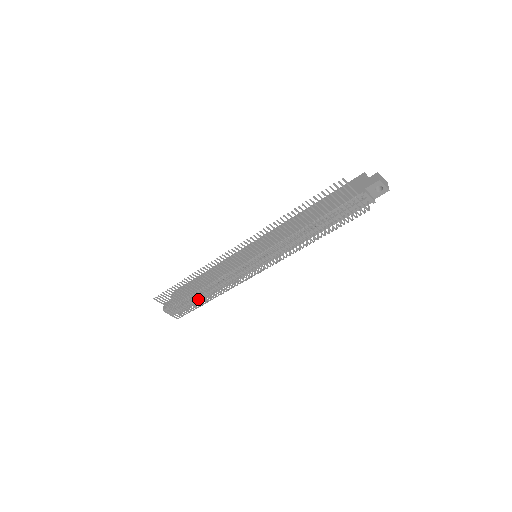
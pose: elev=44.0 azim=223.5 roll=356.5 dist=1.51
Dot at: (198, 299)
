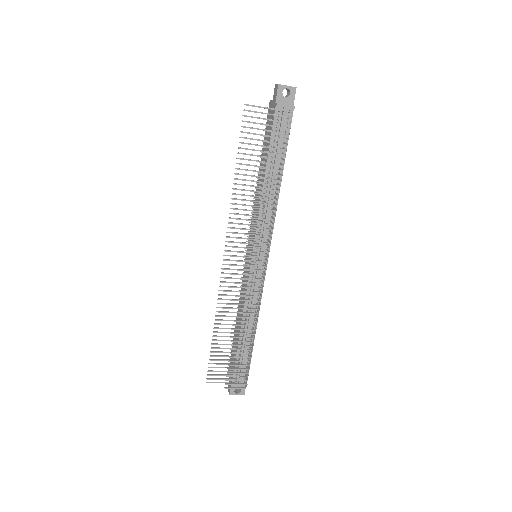
Dot at: (248, 351)
